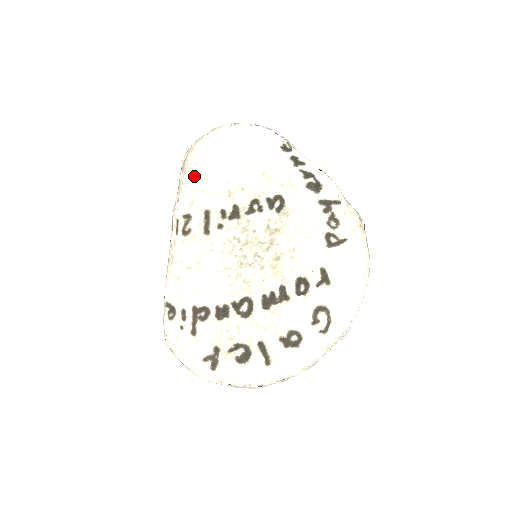
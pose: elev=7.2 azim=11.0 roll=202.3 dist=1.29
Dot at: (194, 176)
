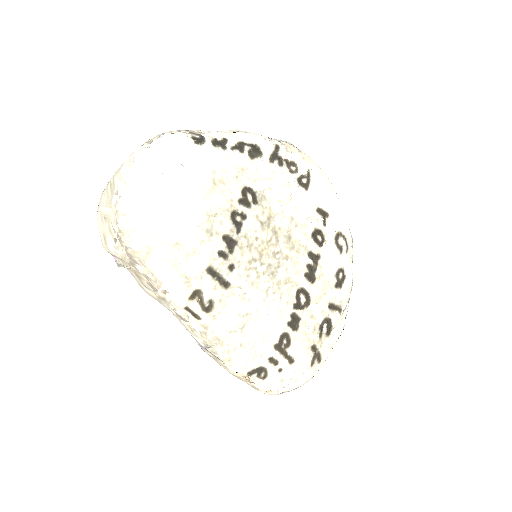
Dot at: (160, 255)
